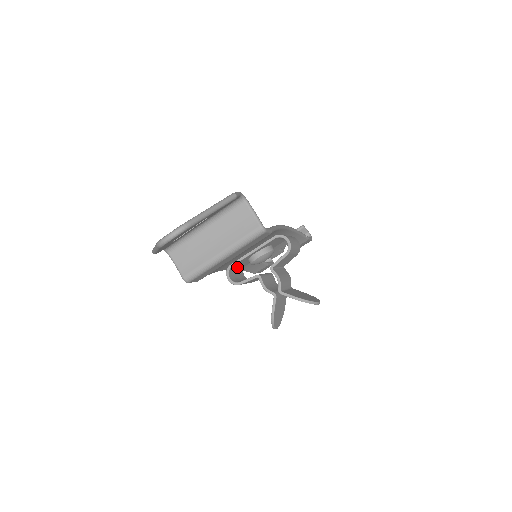
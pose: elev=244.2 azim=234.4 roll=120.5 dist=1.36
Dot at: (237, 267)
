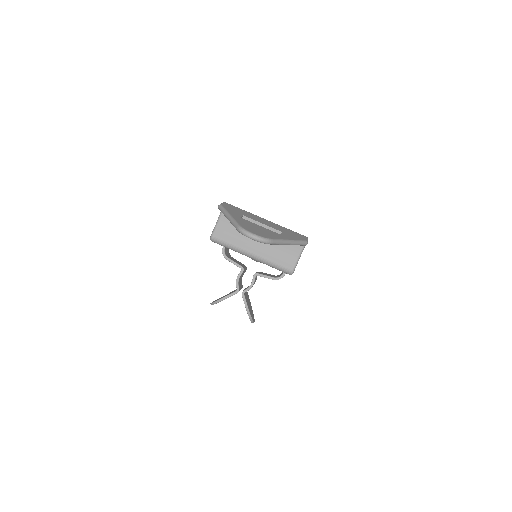
Dot at: occluded
